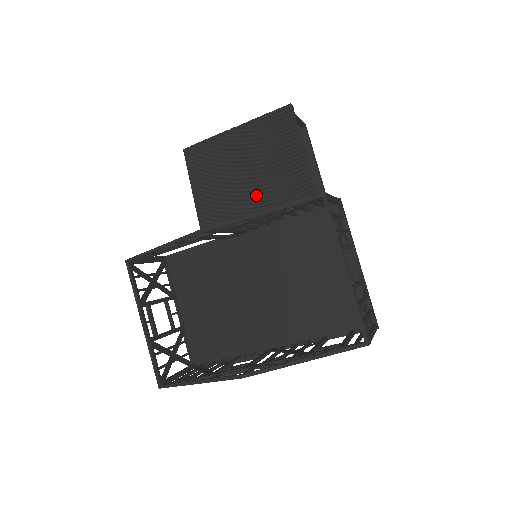
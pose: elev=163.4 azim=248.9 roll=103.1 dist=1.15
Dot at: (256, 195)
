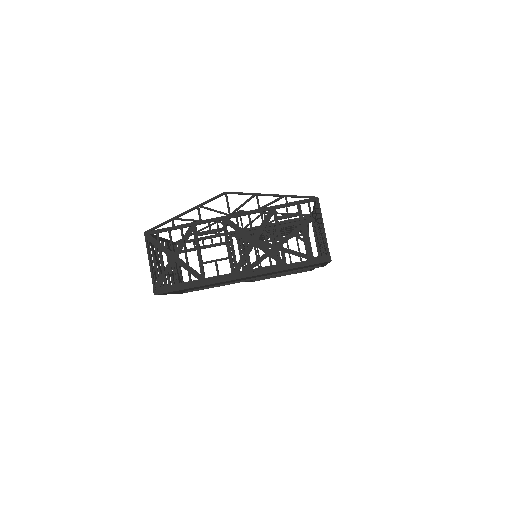
Dot at: occluded
